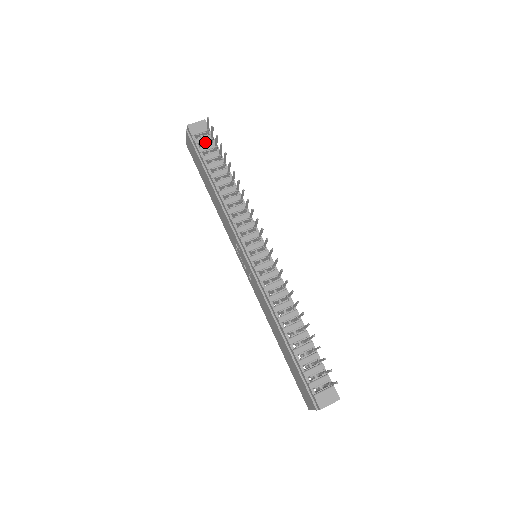
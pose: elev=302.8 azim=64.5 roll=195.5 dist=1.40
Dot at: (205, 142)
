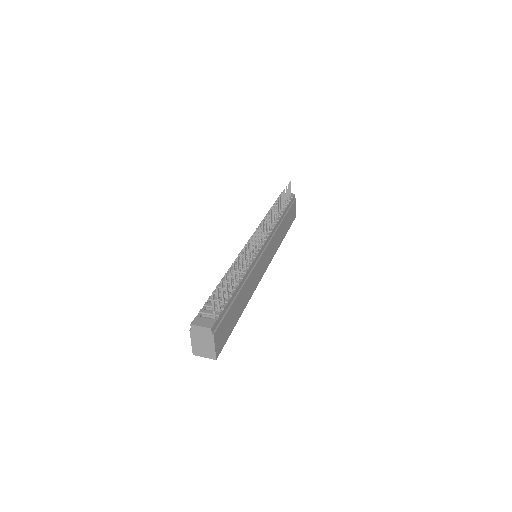
Dot at: occluded
